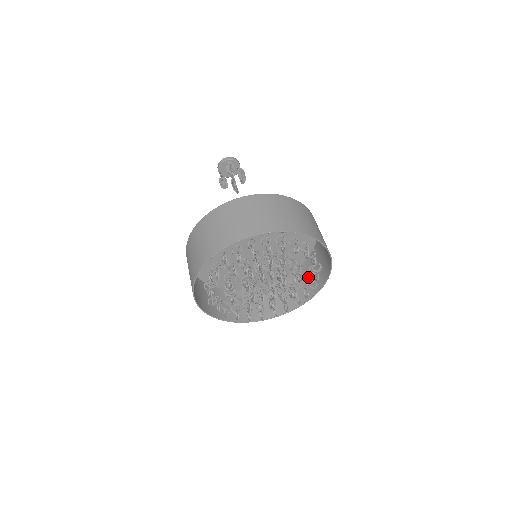
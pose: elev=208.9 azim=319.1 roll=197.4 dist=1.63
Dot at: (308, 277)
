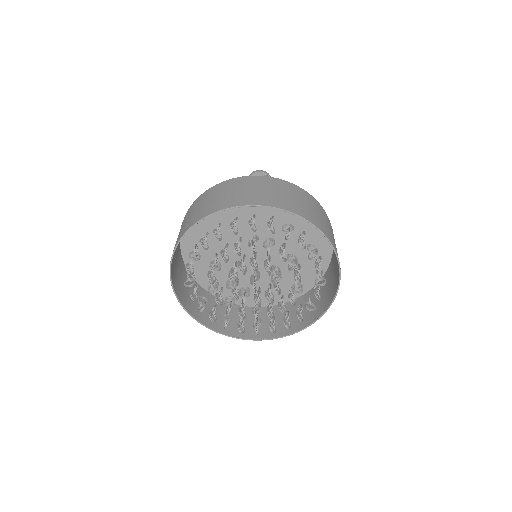
Dot at: occluded
